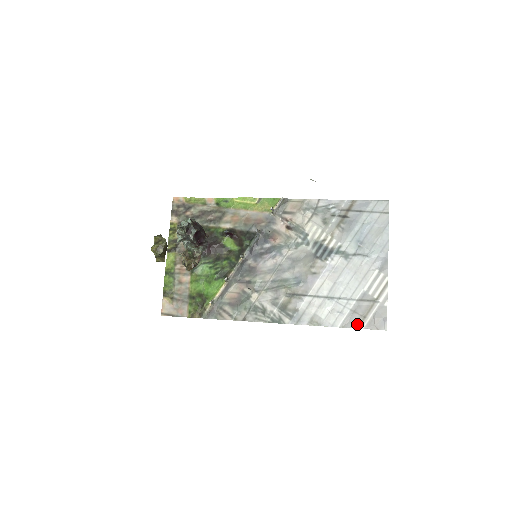
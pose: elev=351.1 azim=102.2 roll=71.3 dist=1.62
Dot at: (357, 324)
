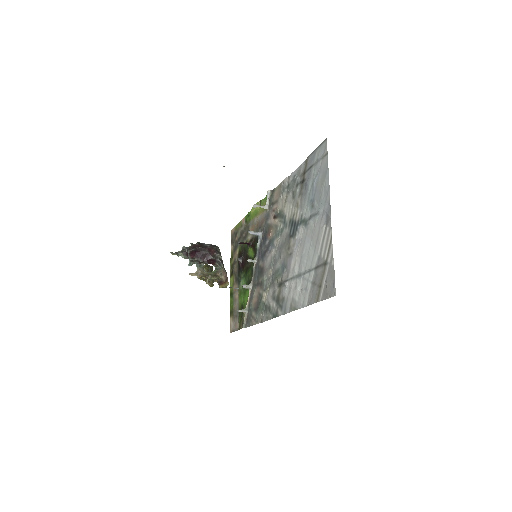
Dot at: (316, 297)
